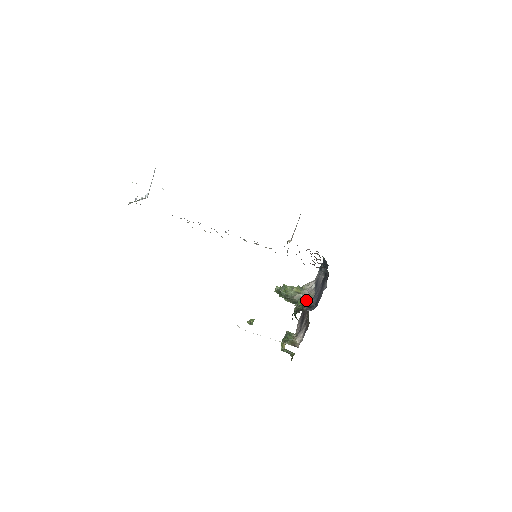
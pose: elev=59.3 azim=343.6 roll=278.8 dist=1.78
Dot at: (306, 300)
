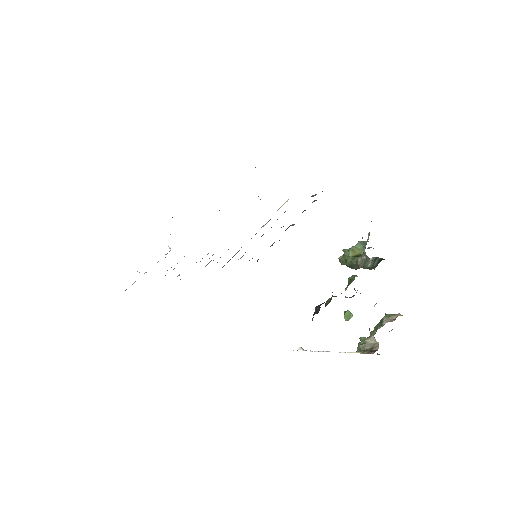
Dot at: (378, 258)
